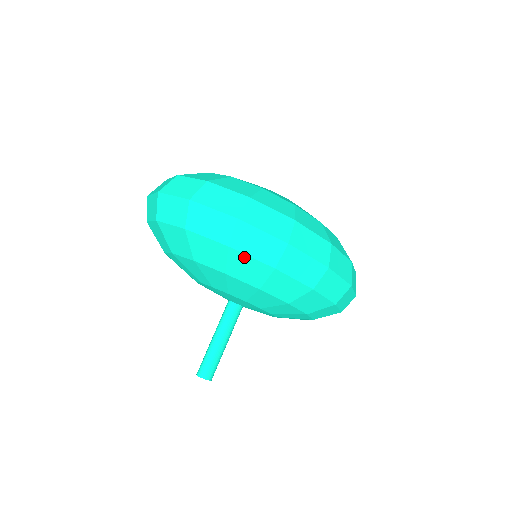
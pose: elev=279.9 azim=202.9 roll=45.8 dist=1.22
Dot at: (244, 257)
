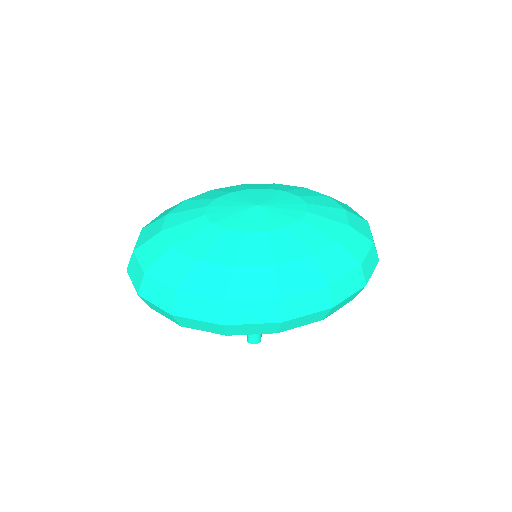
Dot at: (199, 329)
